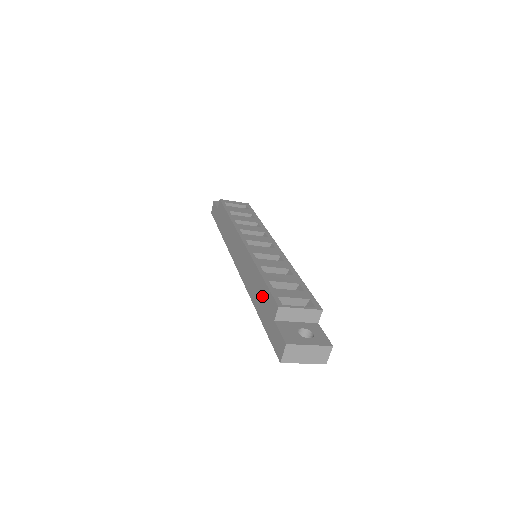
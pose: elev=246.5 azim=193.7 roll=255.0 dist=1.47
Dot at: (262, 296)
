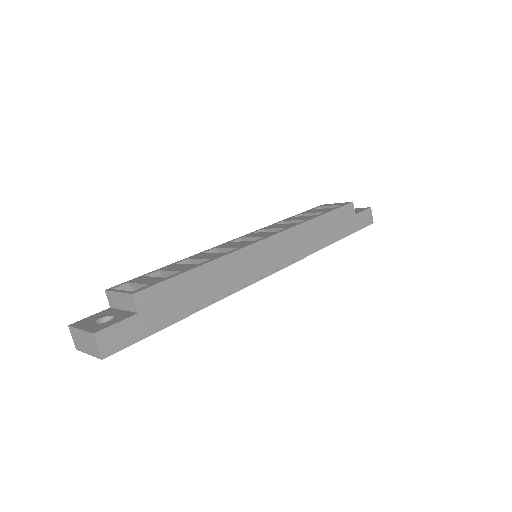
Dot at: occluded
